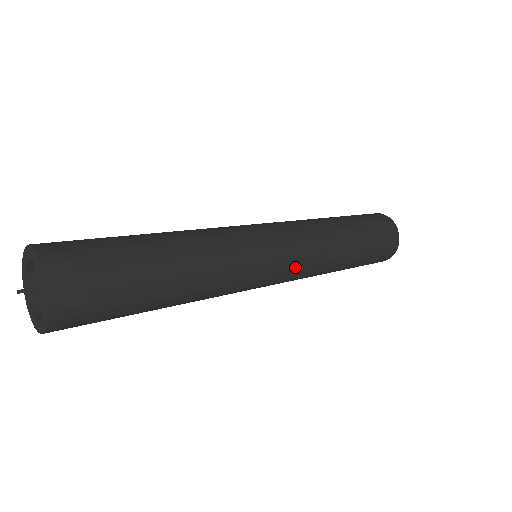
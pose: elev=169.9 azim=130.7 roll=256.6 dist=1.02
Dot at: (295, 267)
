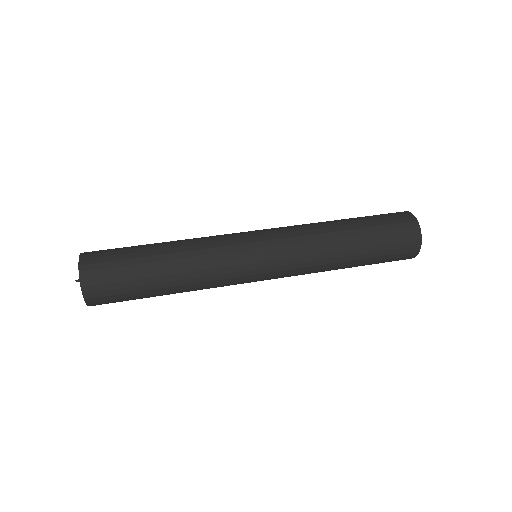
Dot at: (281, 275)
